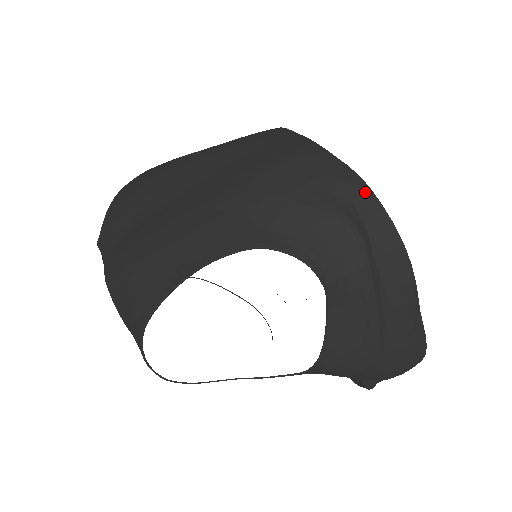
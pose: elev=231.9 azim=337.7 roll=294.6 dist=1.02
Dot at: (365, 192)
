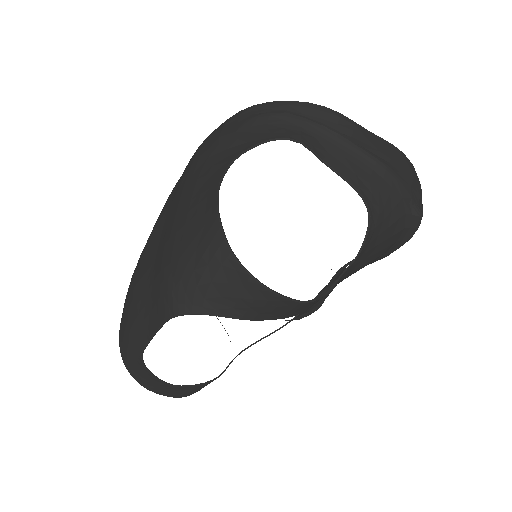
Dot at: (254, 107)
